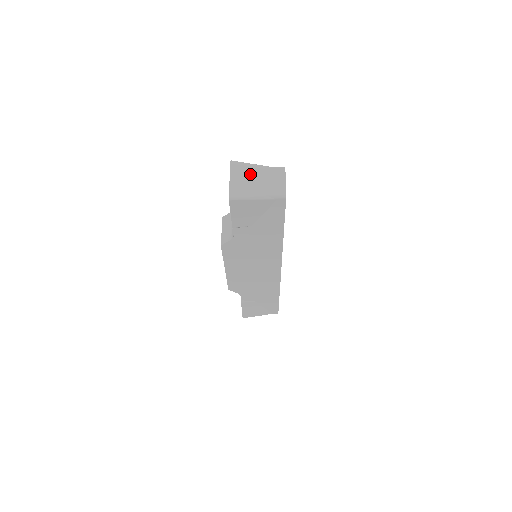
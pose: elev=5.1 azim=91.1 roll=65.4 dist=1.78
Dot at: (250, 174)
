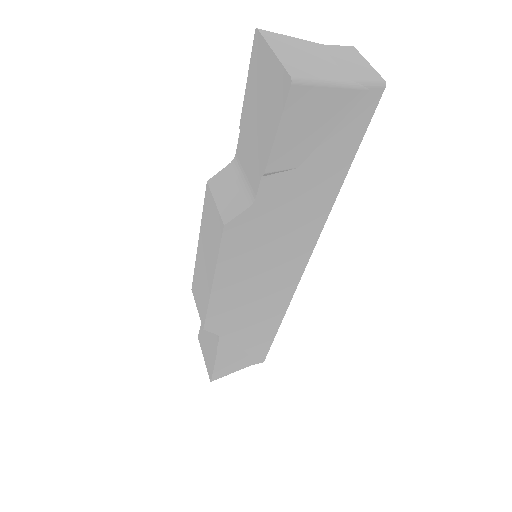
Dot at: (303, 49)
